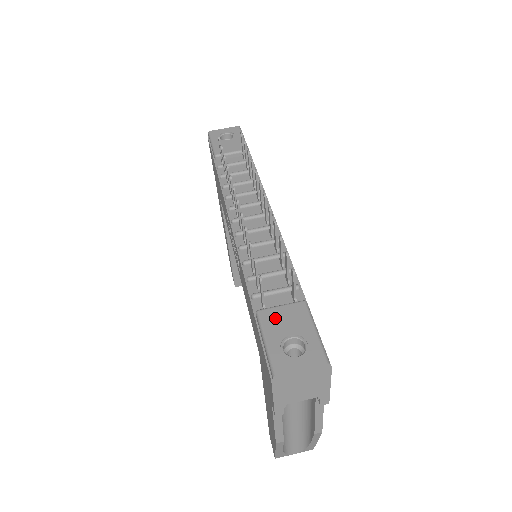
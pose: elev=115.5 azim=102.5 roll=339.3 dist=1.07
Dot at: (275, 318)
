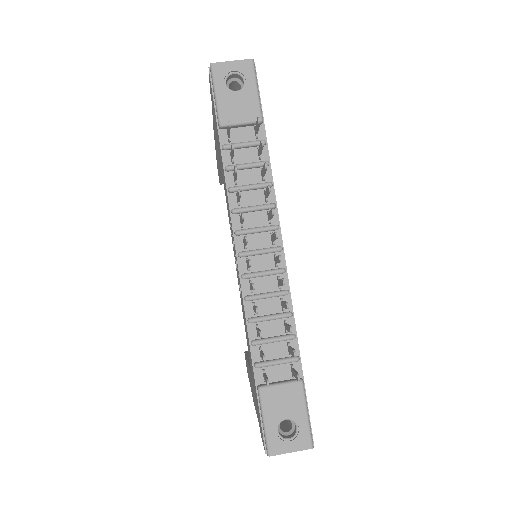
Dot at: (274, 399)
